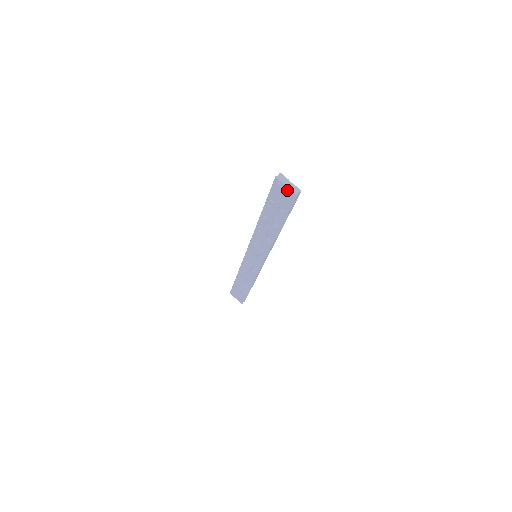
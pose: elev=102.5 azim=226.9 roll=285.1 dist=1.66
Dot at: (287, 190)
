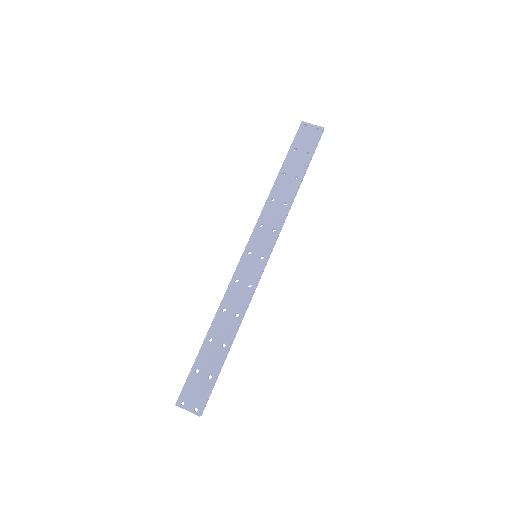
Dot at: (314, 127)
